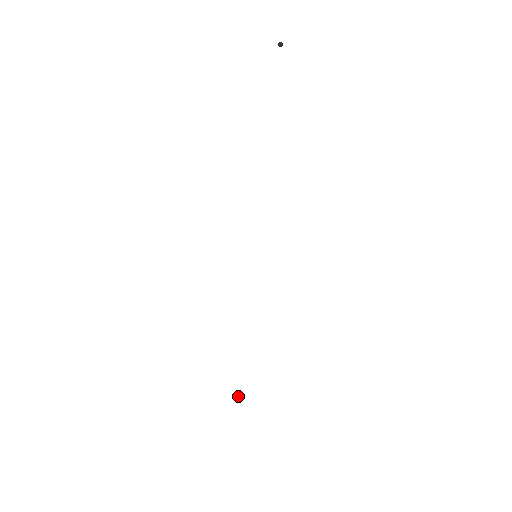
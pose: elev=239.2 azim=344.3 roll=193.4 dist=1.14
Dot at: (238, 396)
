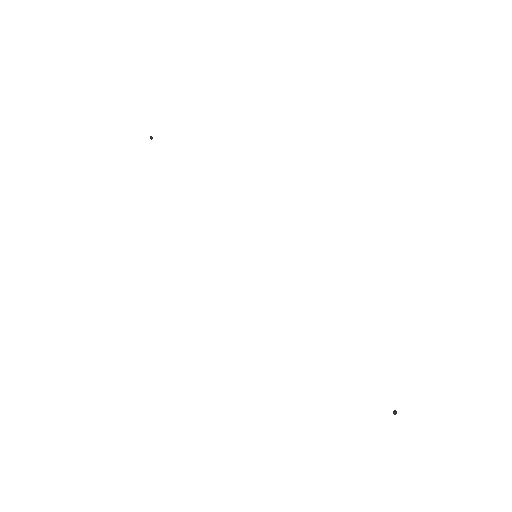
Dot at: (393, 413)
